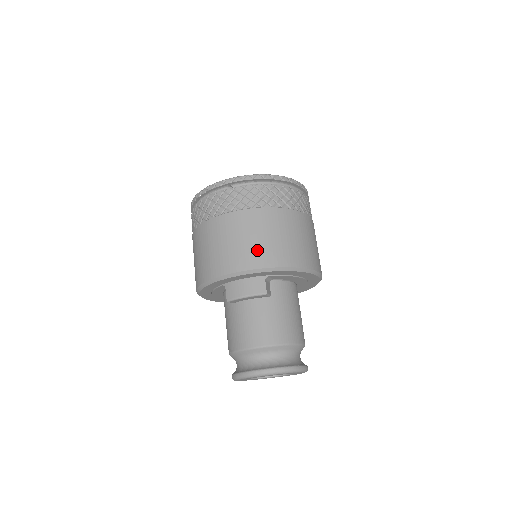
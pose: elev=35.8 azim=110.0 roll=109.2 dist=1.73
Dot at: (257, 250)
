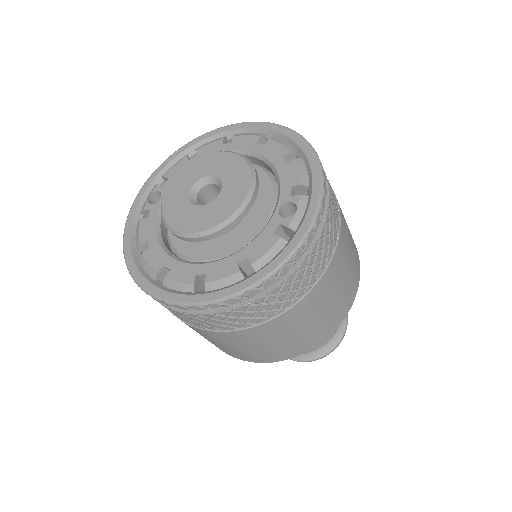
Dot at: (283, 350)
